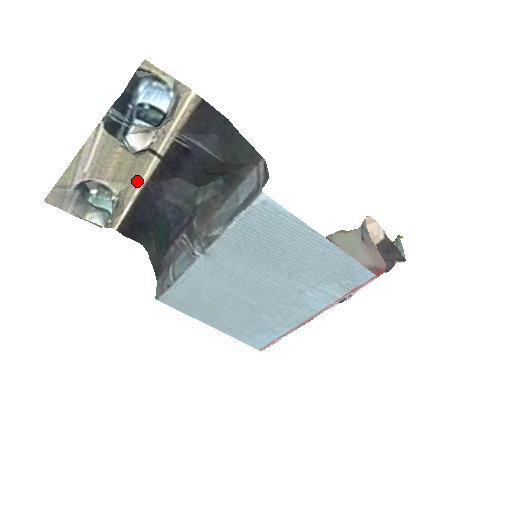
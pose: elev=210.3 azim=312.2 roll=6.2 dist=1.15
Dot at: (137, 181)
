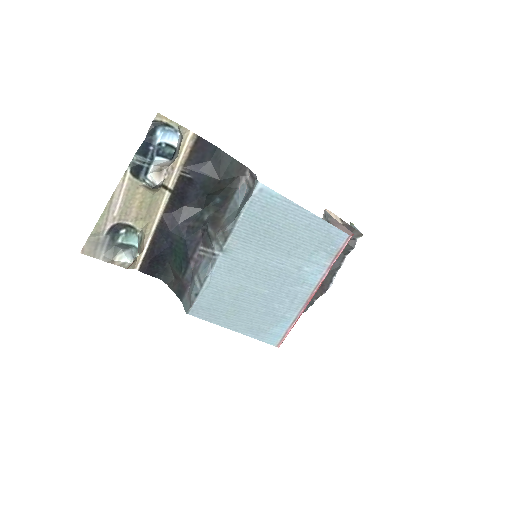
Dot at: (154, 217)
